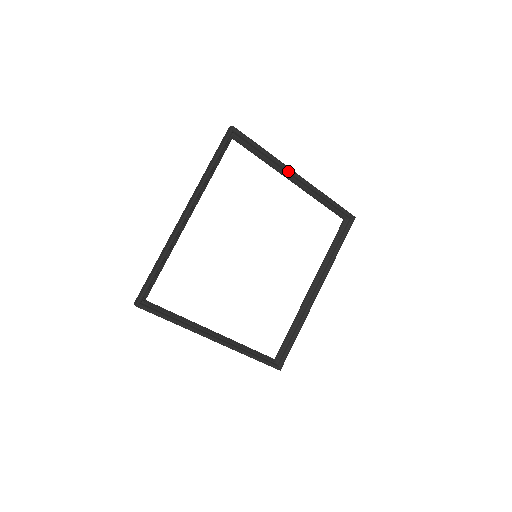
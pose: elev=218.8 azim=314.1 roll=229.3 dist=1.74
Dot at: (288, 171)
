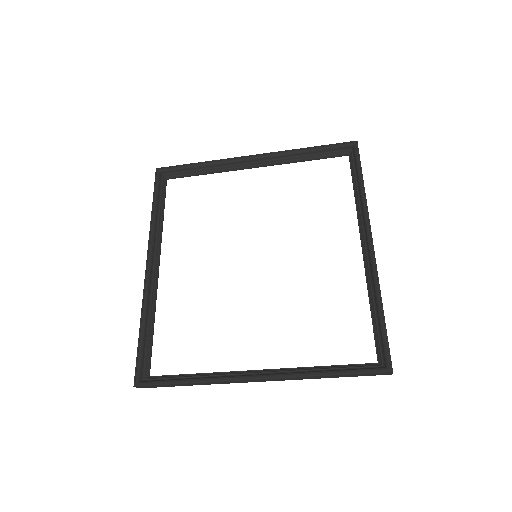
Dot at: (238, 161)
